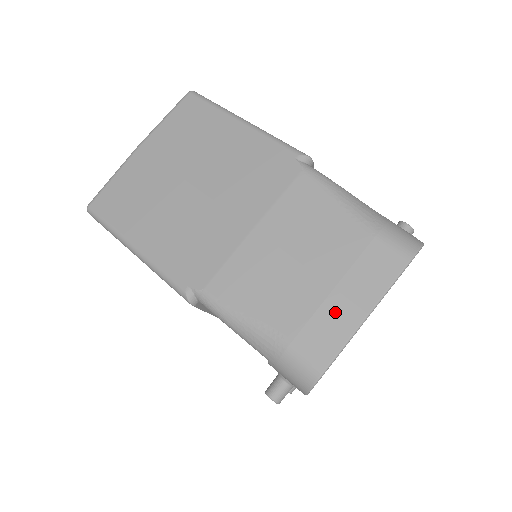
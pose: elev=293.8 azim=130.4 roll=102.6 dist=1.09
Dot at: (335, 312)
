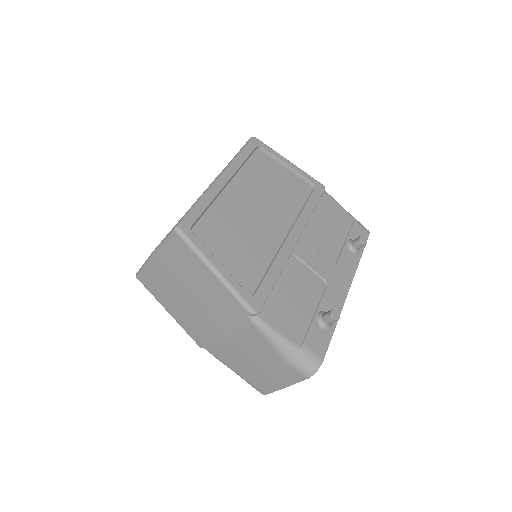
Dot at: (269, 382)
